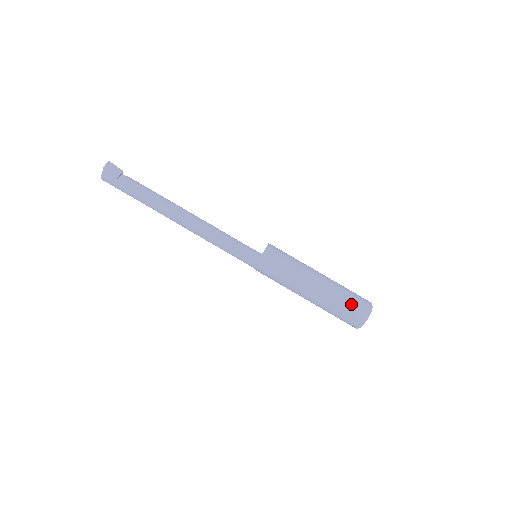
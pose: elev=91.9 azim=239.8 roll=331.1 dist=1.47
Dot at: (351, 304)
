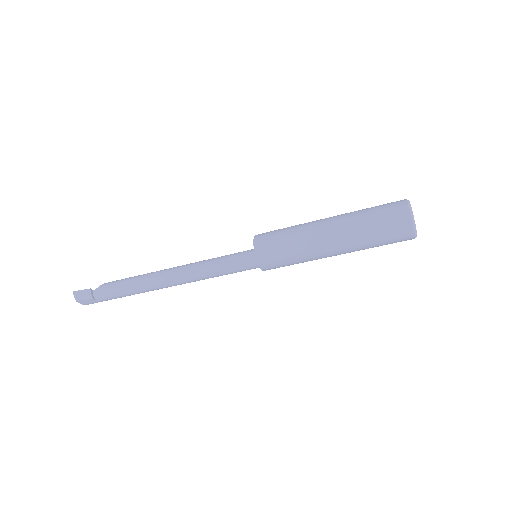
Dot at: (384, 231)
